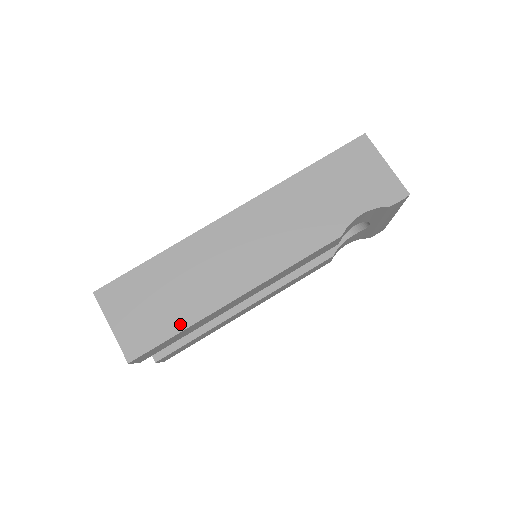
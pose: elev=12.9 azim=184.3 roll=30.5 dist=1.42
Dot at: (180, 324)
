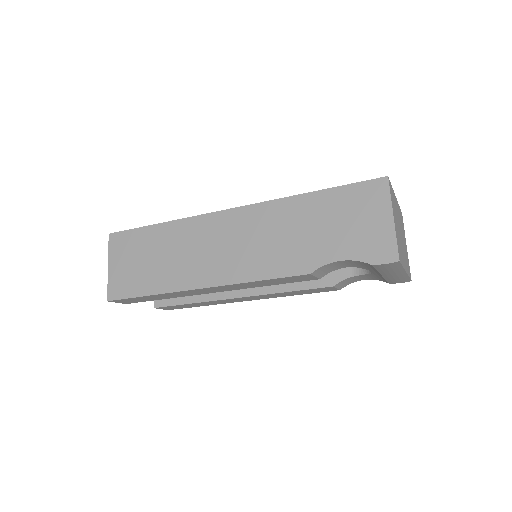
Dot at: (151, 289)
